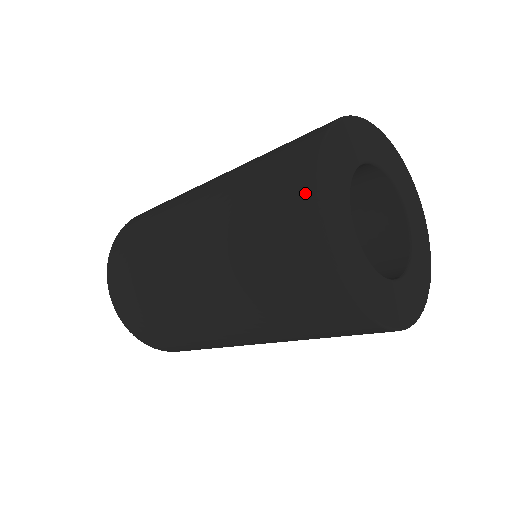
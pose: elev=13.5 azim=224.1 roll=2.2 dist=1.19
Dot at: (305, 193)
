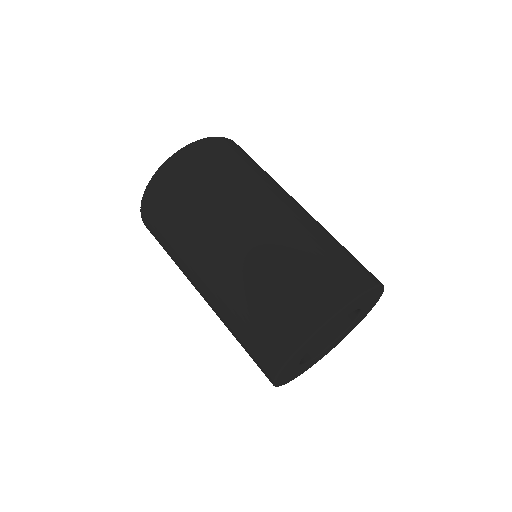
Dot at: (293, 341)
